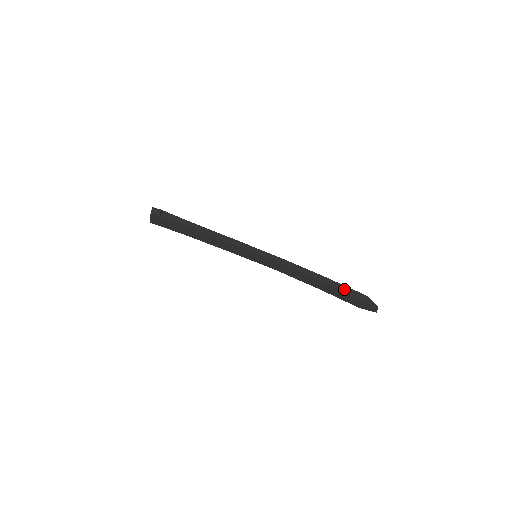
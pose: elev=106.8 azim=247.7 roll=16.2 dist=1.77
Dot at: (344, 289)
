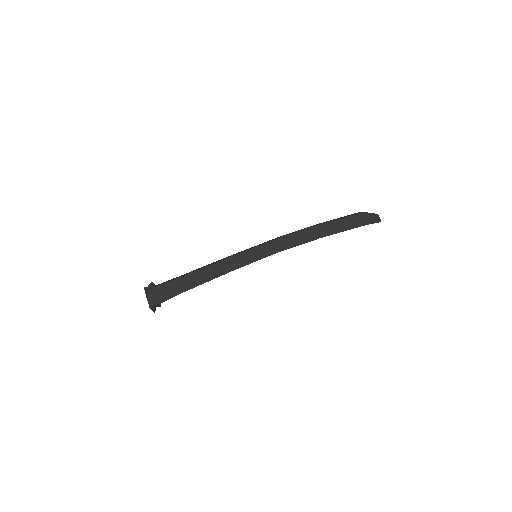
Dot at: (339, 218)
